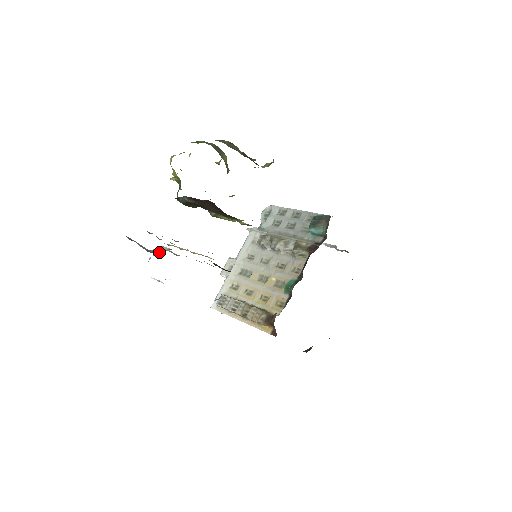
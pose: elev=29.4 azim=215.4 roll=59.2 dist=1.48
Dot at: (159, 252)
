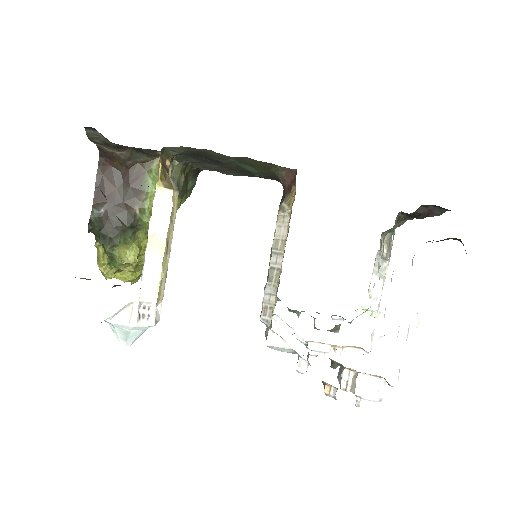
Dot at: occluded
